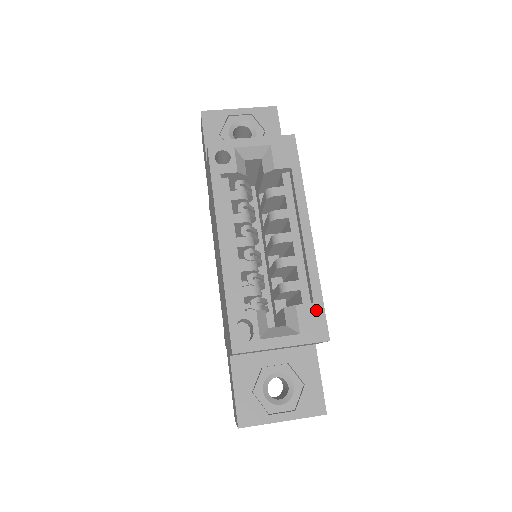
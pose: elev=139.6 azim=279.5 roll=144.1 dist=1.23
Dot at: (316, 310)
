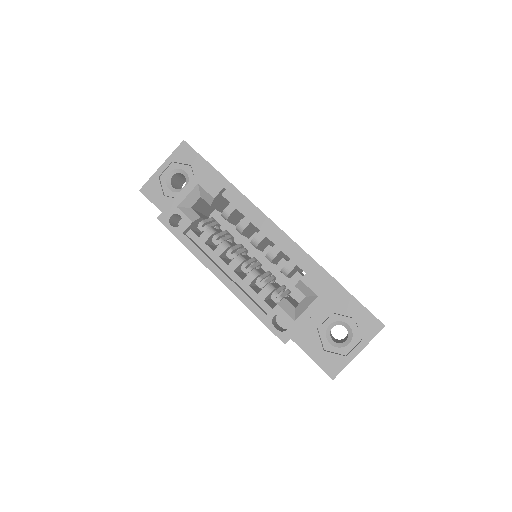
Dot at: (316, 272)
